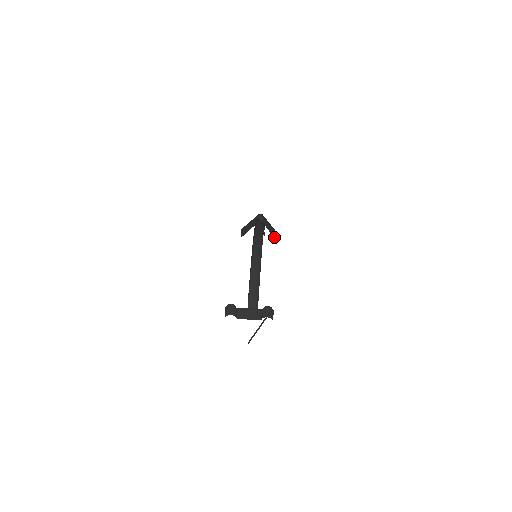
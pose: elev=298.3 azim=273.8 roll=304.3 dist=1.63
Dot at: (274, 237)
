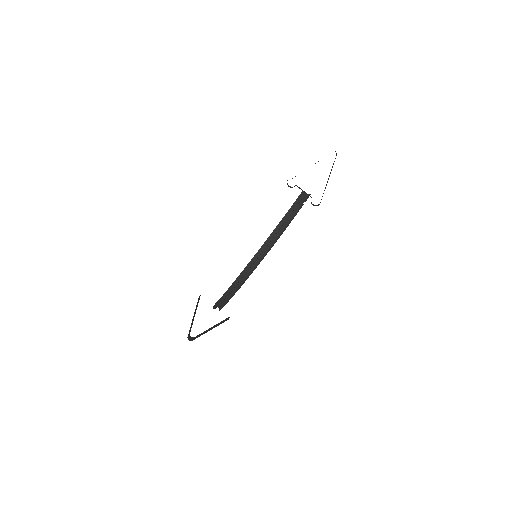
Dot at: occluded
